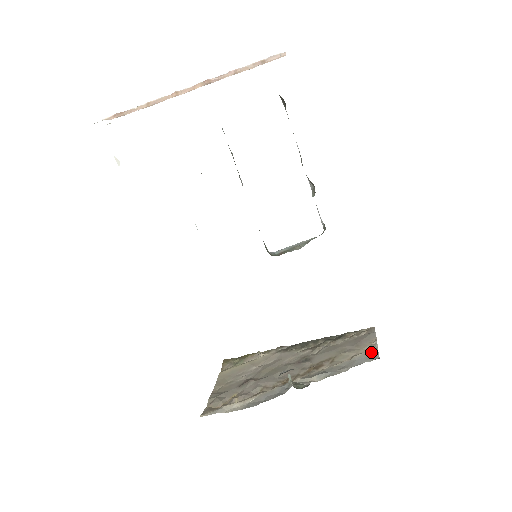
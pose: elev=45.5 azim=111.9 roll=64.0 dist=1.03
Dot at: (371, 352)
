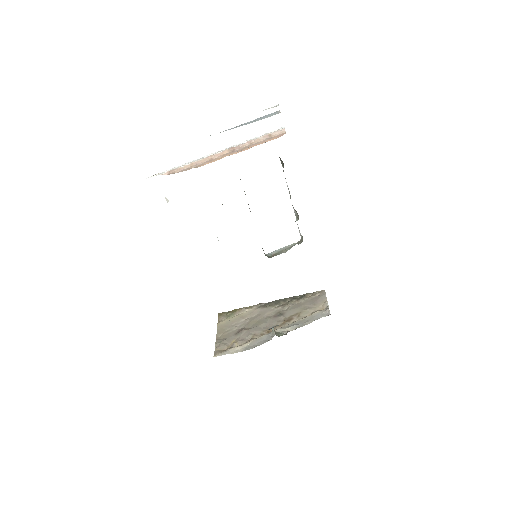
Dot at: (325, 310)
